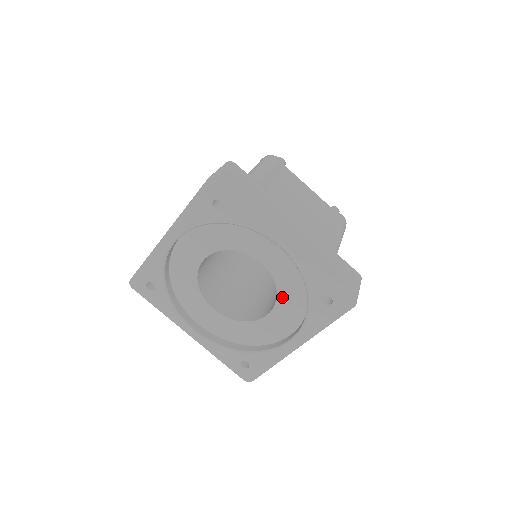
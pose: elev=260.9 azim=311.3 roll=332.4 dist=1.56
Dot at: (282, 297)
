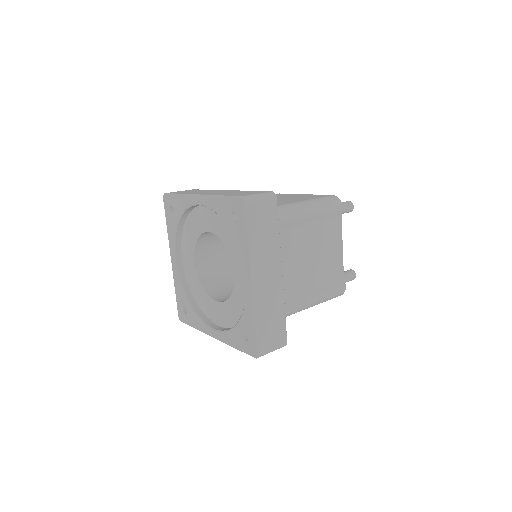
Dot at: (230, 303)
